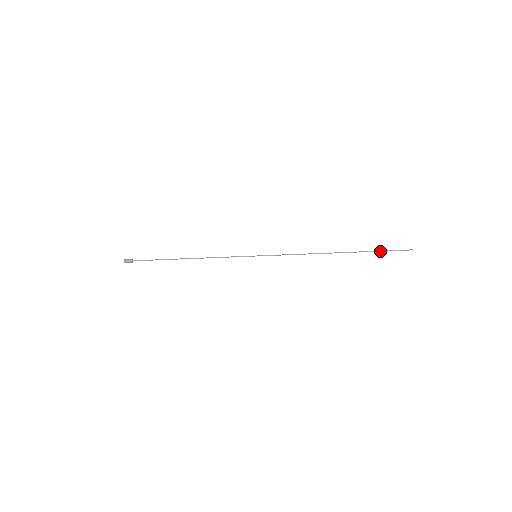
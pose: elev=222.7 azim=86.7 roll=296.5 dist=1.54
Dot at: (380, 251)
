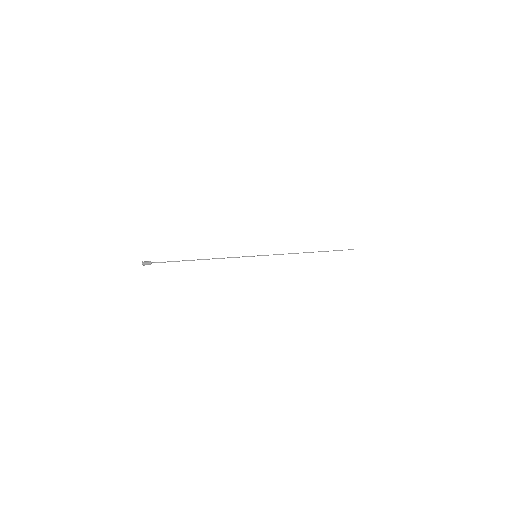
Dot at: occluded
